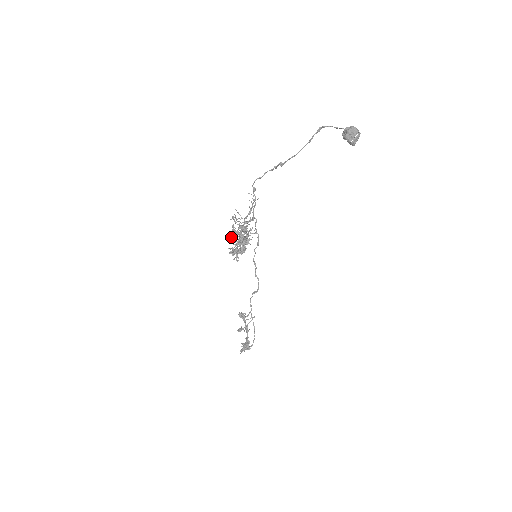
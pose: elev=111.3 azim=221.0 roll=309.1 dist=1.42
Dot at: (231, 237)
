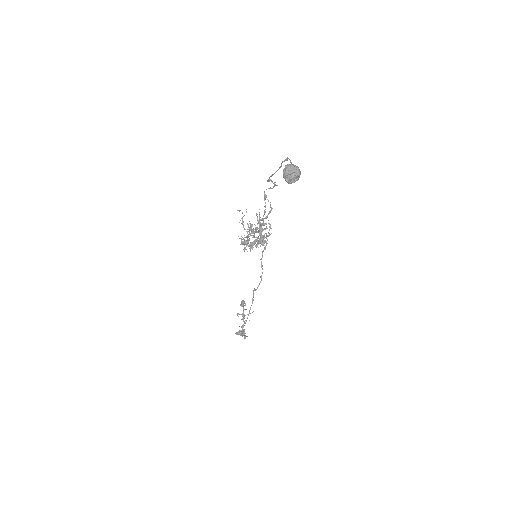
Dot at: occluded
